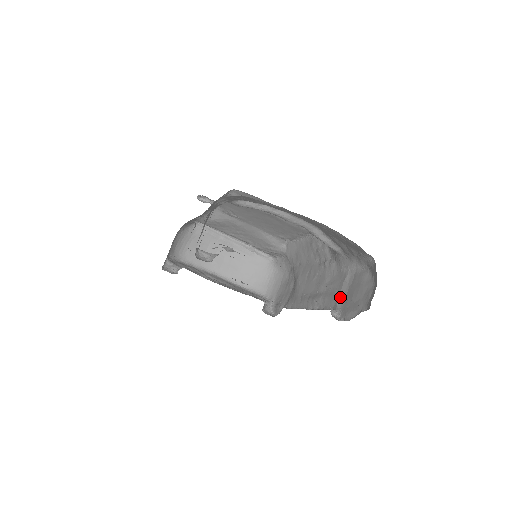
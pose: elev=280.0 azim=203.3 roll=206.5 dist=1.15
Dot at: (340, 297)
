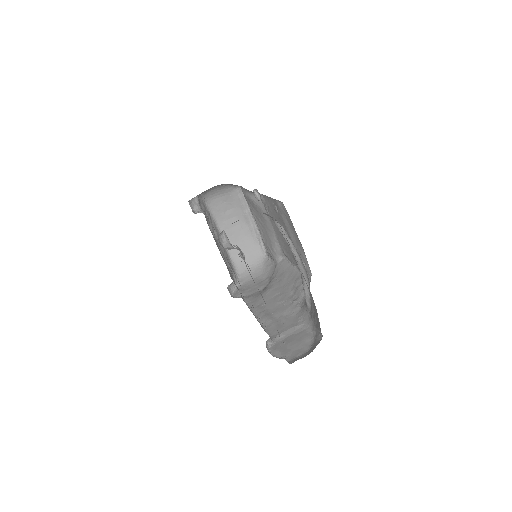
Dot at: (282, 334)
